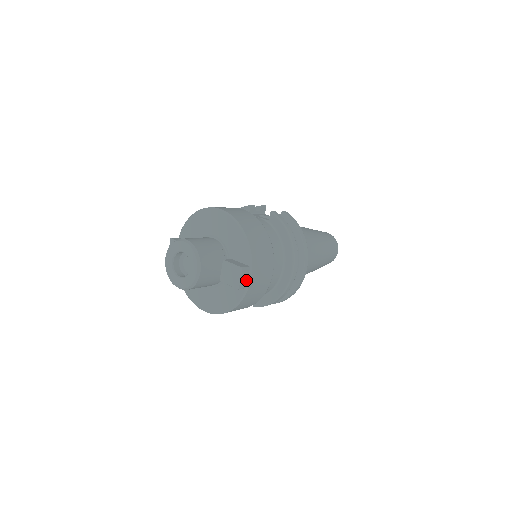
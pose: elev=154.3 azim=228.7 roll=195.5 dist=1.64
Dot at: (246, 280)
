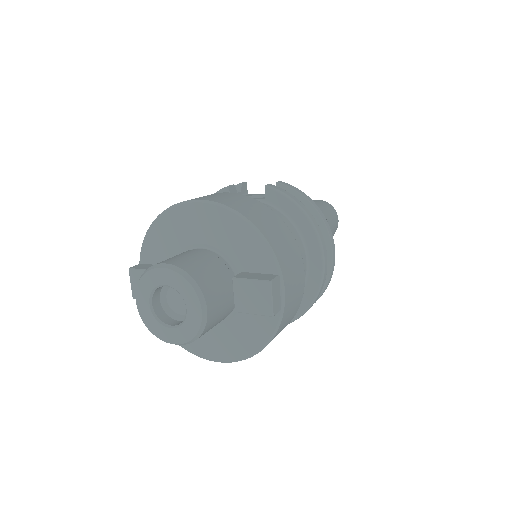
Dot at: (278, 298)
